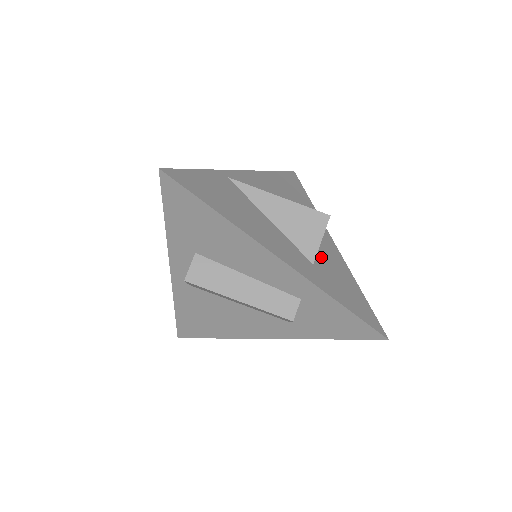
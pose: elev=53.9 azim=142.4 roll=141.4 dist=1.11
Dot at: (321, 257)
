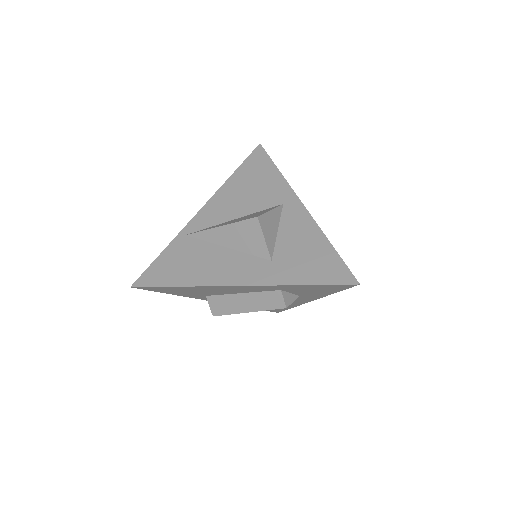
Dot at: (282, 242)
